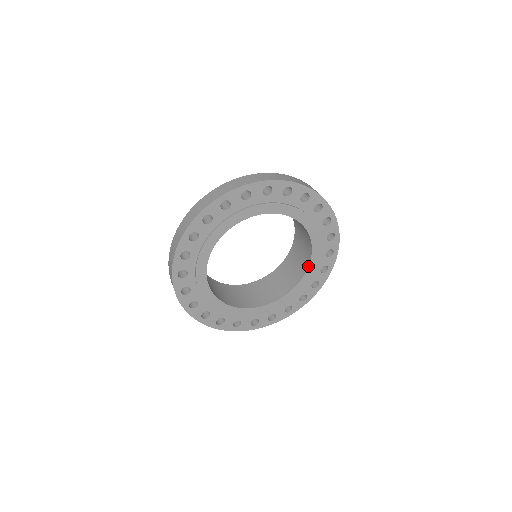
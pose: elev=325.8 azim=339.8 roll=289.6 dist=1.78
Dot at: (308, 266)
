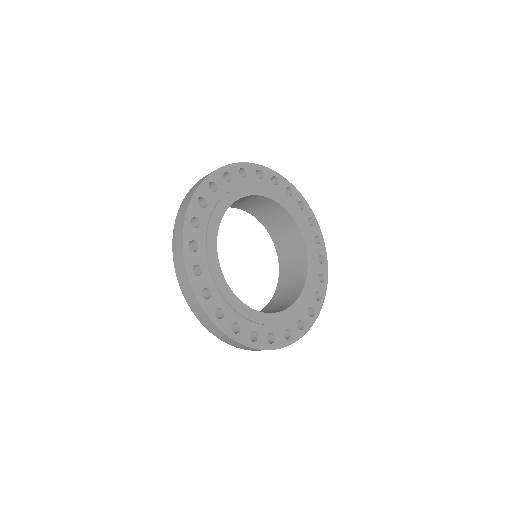
Dot at: (293, 303)
